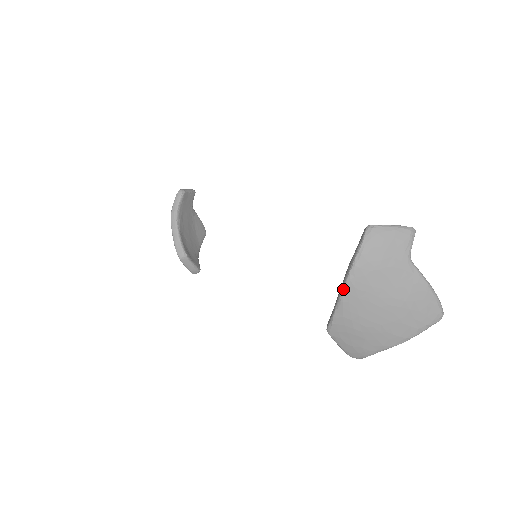
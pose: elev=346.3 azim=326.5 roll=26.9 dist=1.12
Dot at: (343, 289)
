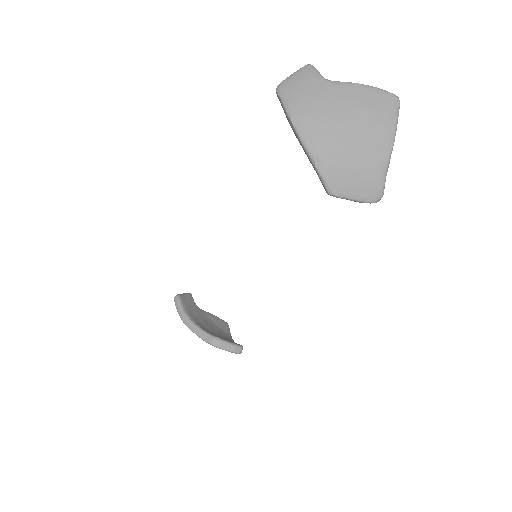
Dot at: (302, 141)
